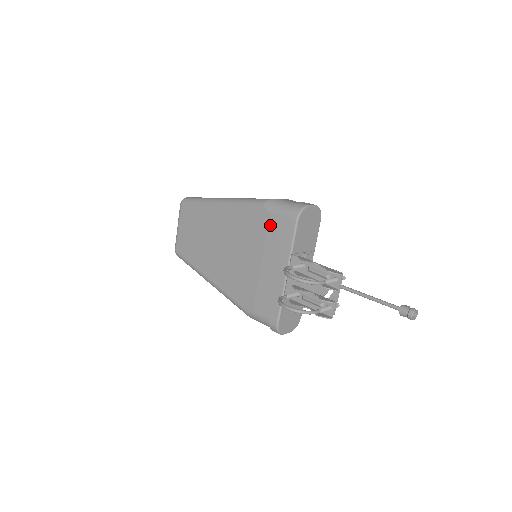
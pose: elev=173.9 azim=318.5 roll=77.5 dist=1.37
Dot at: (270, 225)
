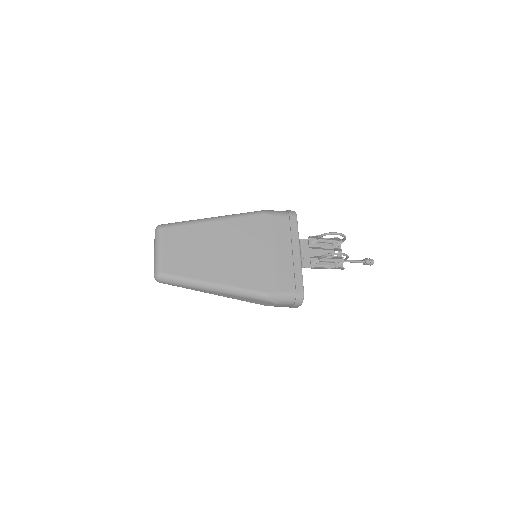
Dot at: (275, 224)
